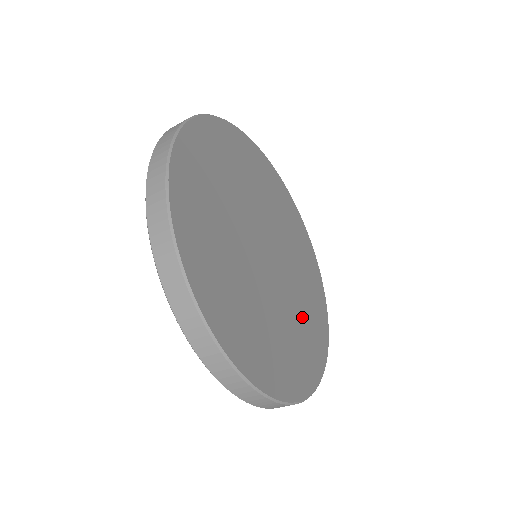
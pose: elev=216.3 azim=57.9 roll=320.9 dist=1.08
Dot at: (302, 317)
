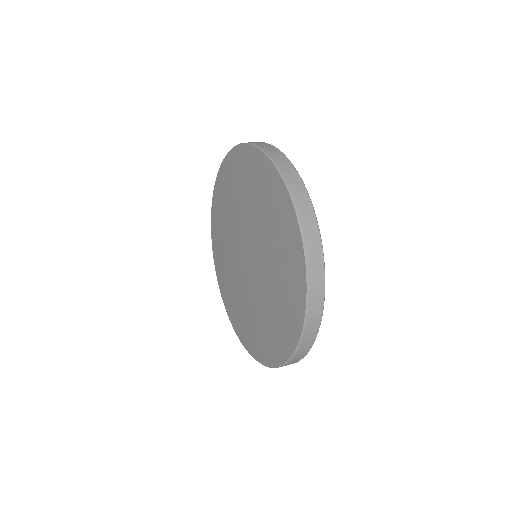
Dot at: occluded
